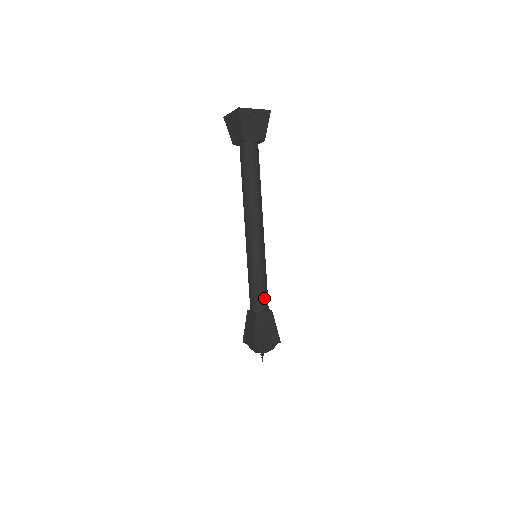
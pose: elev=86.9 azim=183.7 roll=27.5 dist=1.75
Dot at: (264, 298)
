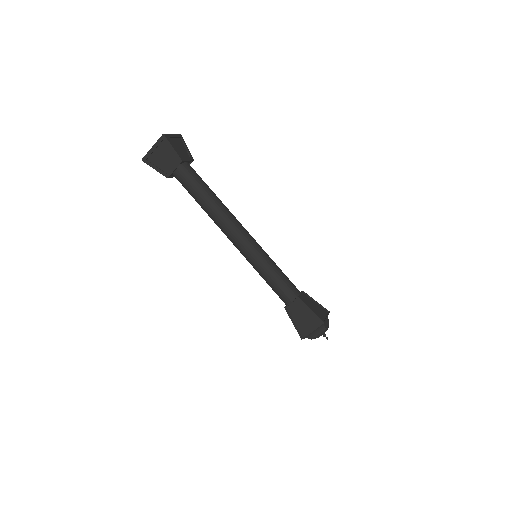
Dot at: (283, 291)
